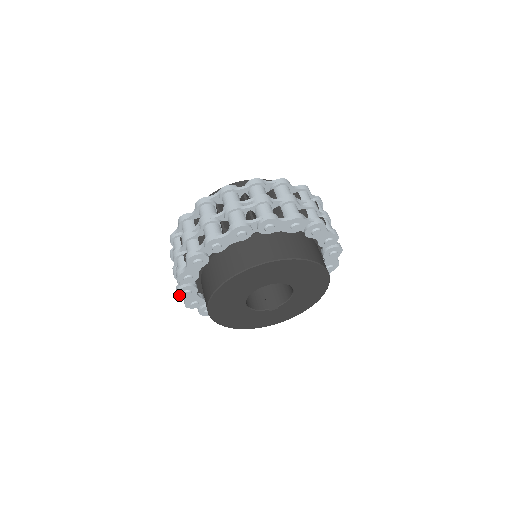
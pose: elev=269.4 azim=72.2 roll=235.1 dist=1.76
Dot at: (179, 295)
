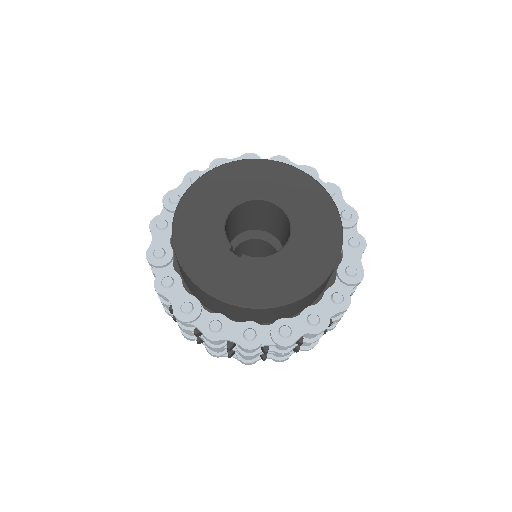
Dot at: (186, 176)
